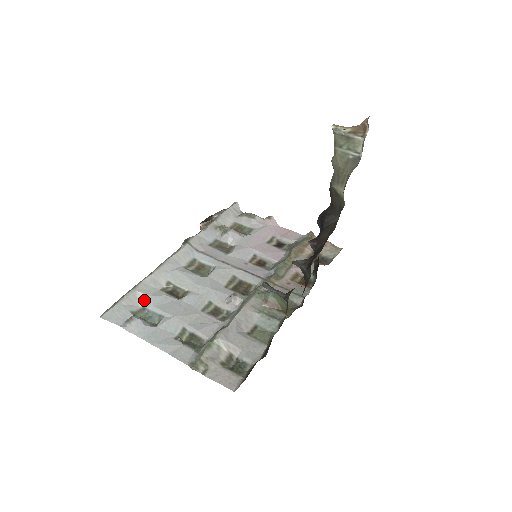
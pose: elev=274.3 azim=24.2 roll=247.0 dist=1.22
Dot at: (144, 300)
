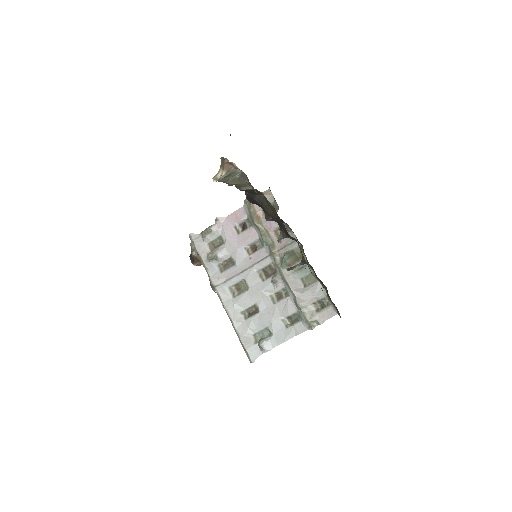
Dot at: (249, 333)
